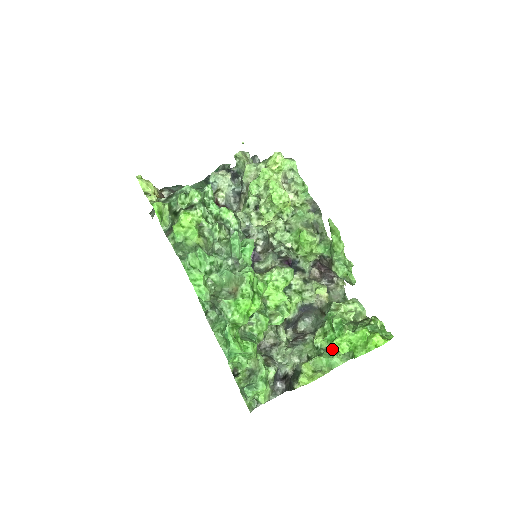
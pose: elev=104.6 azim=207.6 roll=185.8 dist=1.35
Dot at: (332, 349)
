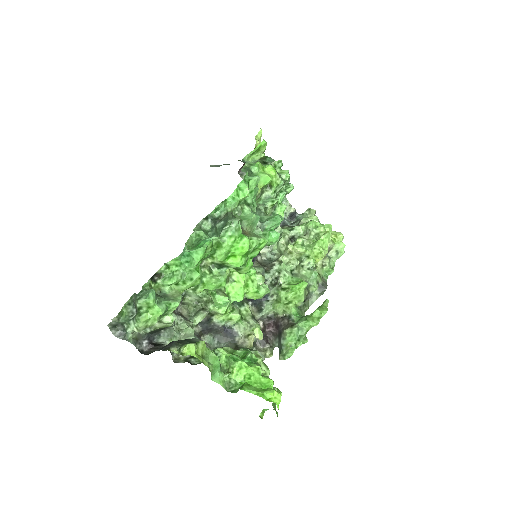
Dot at: (221, 371)
